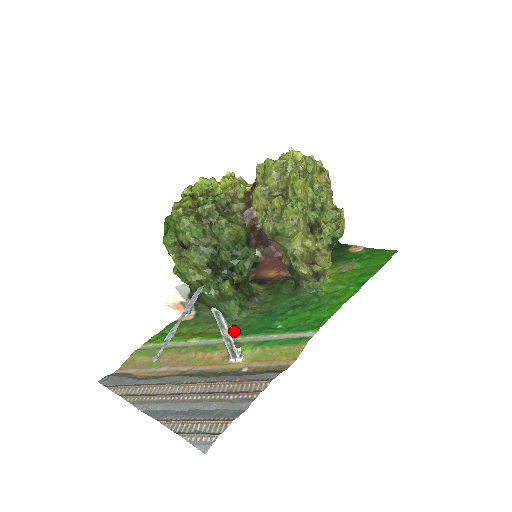
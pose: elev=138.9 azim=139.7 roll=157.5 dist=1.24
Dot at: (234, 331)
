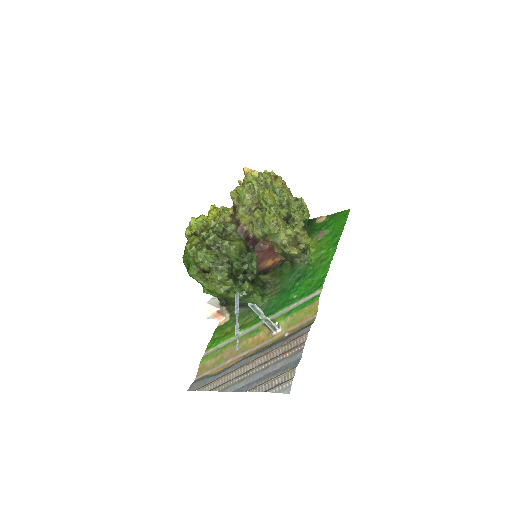
Dot at: (265, 314)
